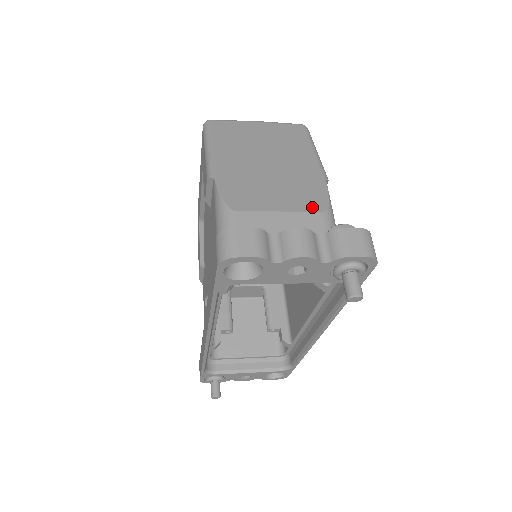
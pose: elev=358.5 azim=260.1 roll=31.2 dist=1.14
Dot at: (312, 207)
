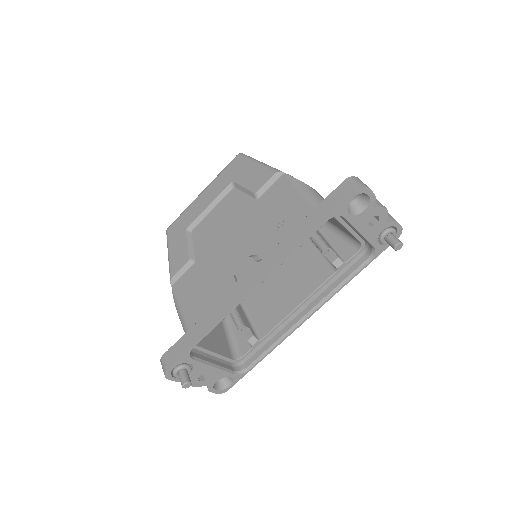
Dot at: occluded
